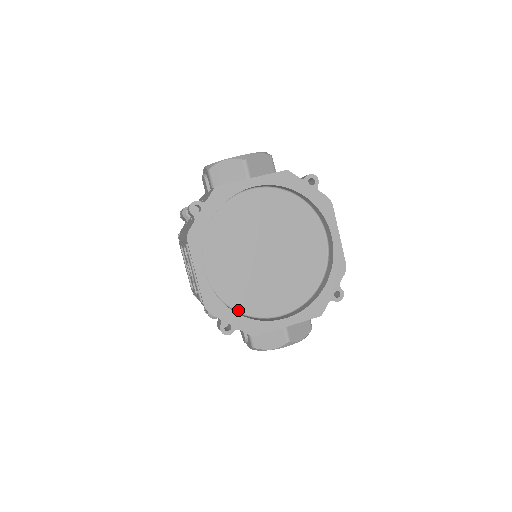
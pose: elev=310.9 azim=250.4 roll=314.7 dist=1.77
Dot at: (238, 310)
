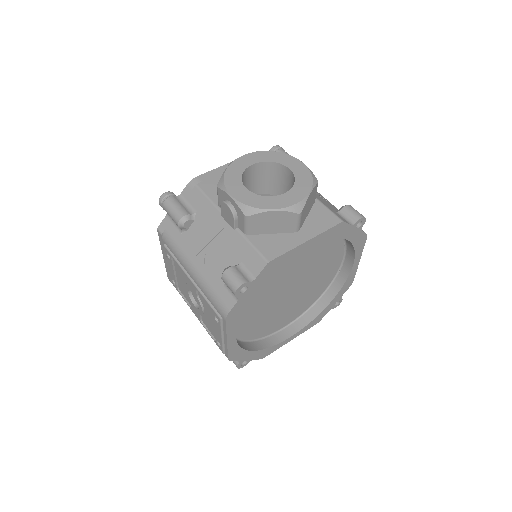
Dot at: (250, 339)
